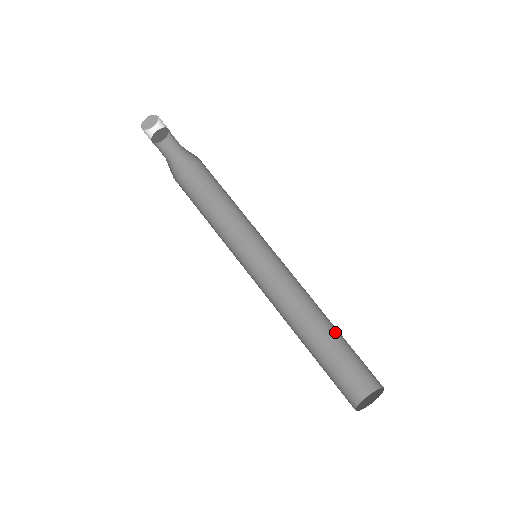
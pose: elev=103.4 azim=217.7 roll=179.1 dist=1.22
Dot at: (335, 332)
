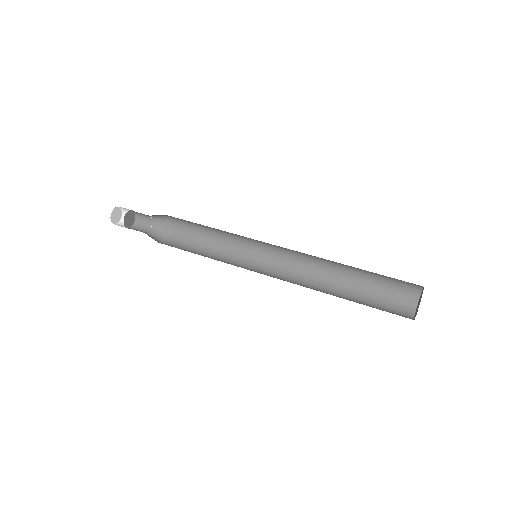
Dot at: (355, 276)
